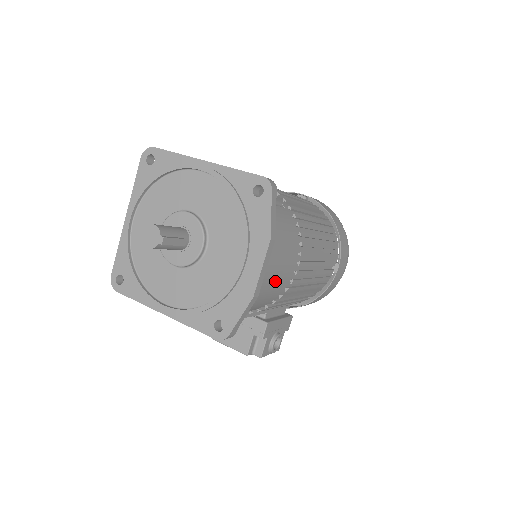
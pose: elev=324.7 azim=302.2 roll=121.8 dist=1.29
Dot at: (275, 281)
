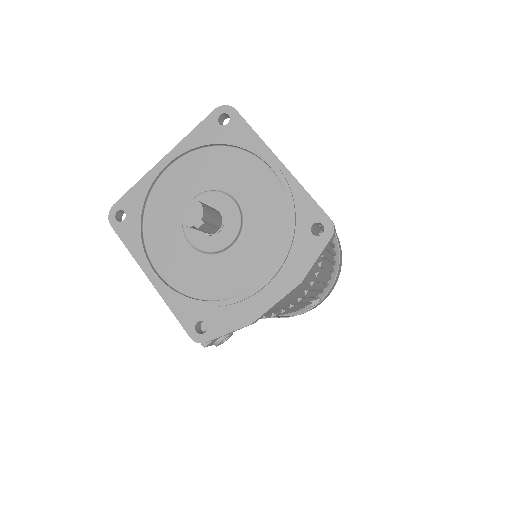
Dot at: (274, 310)
